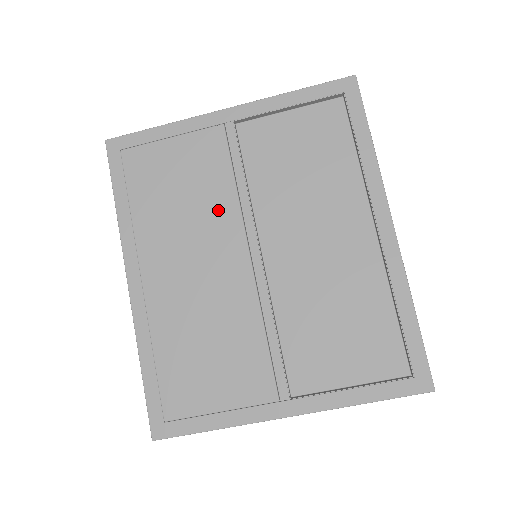
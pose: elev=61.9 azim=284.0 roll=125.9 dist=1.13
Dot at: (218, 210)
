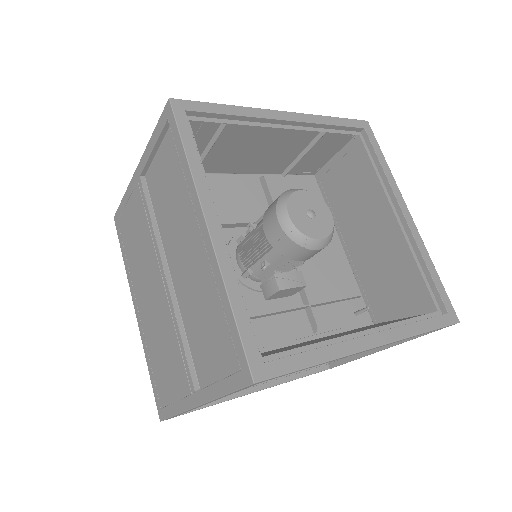
Dot at: (147, 248)
